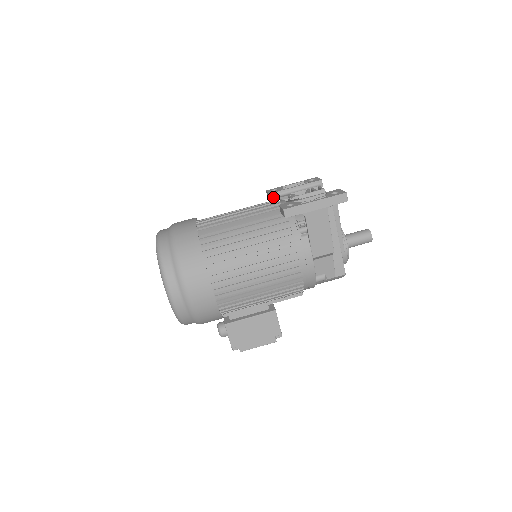
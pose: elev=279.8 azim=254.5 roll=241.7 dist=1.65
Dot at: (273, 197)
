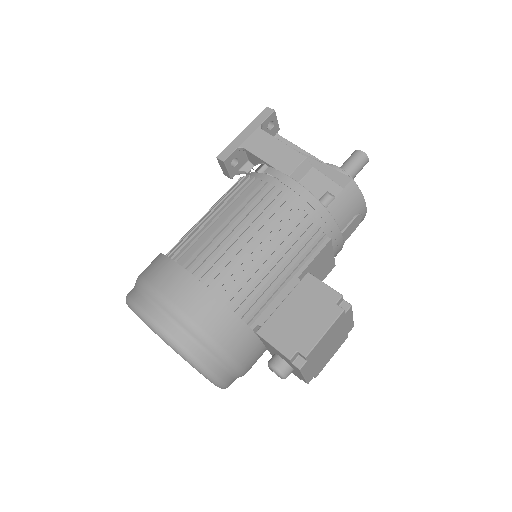
Dot at: occluded
